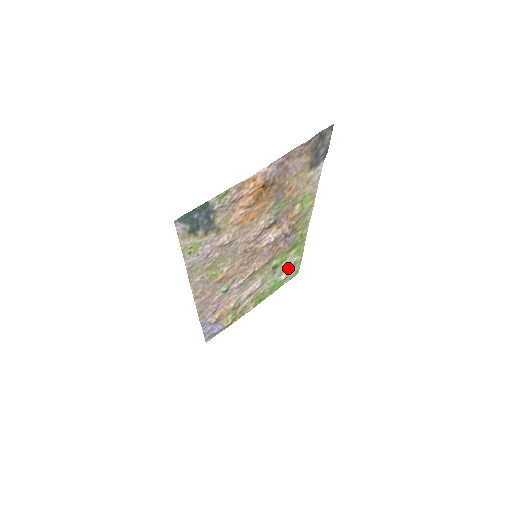
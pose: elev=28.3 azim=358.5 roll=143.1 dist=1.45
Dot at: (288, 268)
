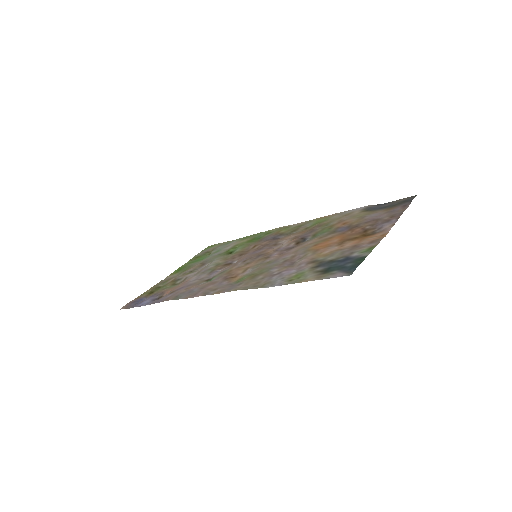
Dot at: (221, 247)
